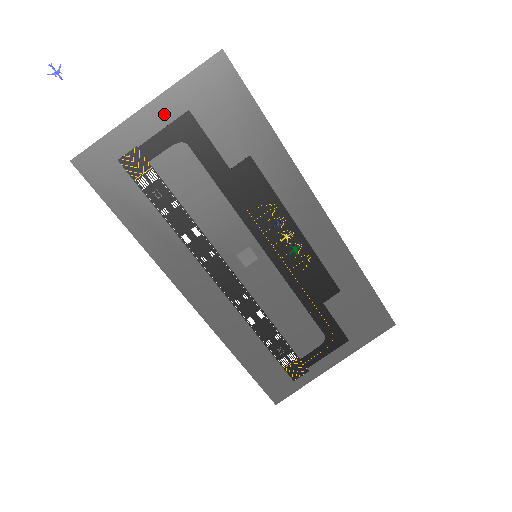
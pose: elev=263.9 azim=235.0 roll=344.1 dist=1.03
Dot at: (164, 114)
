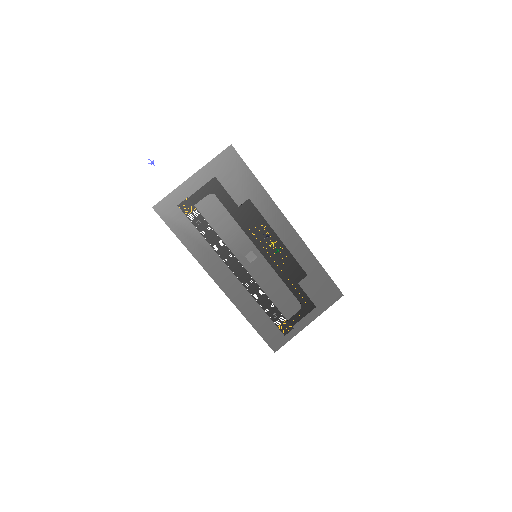
Dot at: (202, 179)
